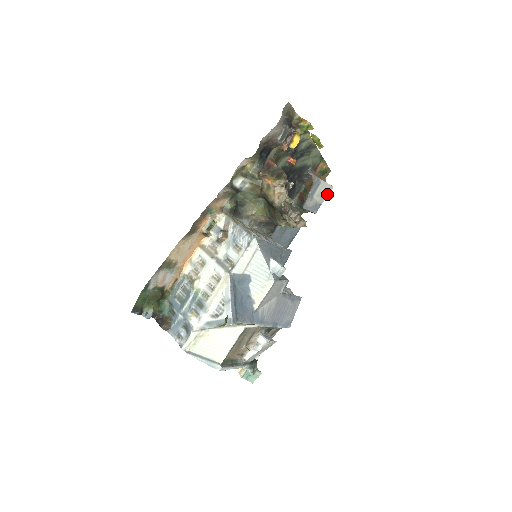
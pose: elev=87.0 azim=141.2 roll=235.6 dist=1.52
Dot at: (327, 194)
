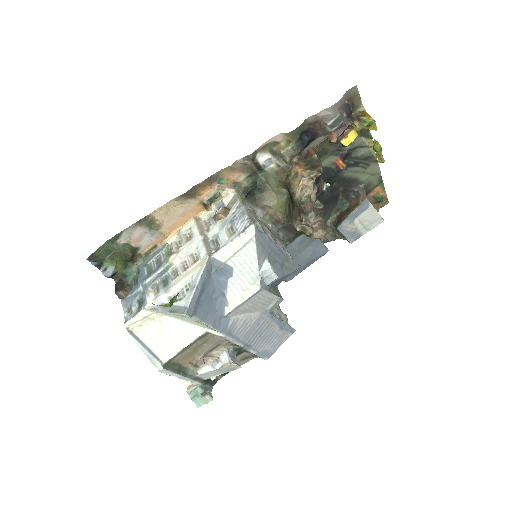
Dot at: (373, 226)
